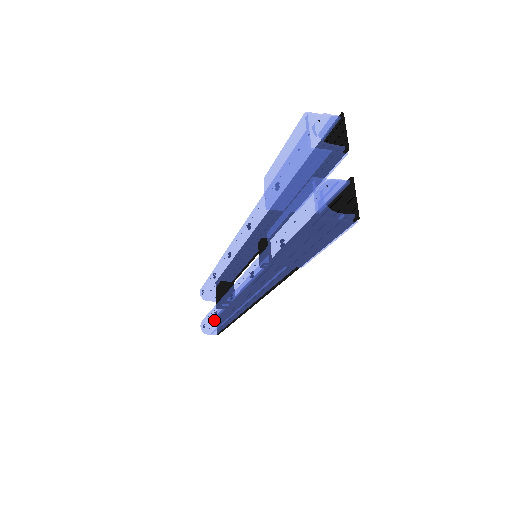
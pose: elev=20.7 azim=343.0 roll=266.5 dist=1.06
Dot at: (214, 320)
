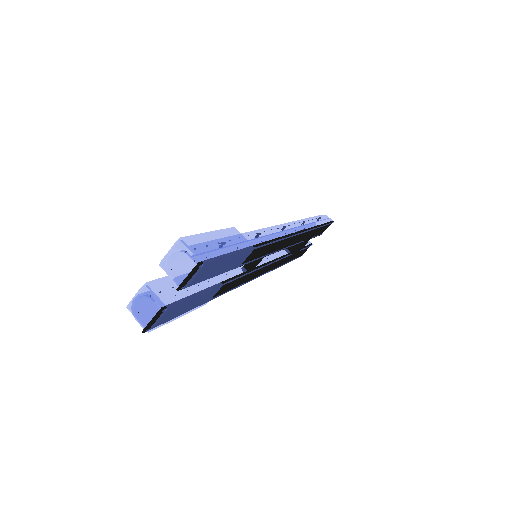
Dot at: occluded
